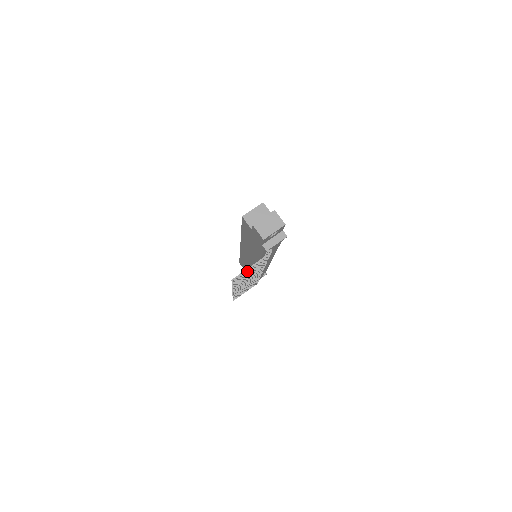
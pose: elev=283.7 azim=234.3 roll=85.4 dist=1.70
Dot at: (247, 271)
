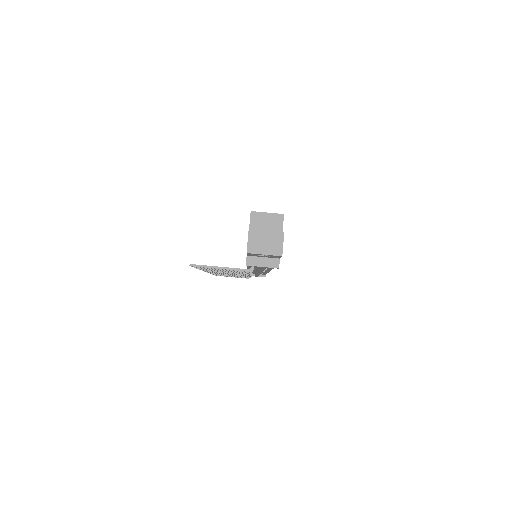
Dot at: (214, 268)
